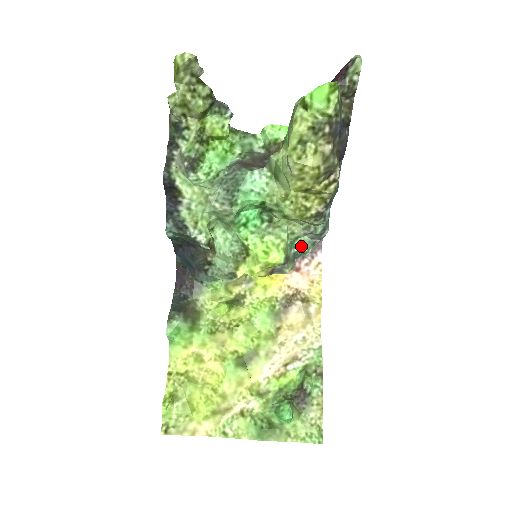
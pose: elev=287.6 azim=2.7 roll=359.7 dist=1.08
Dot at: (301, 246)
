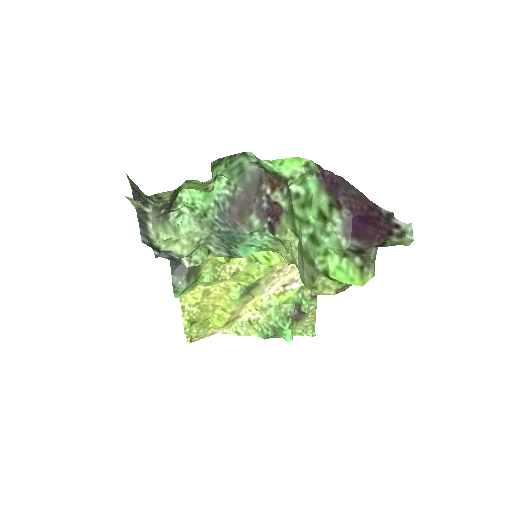
Dot at: occluded
